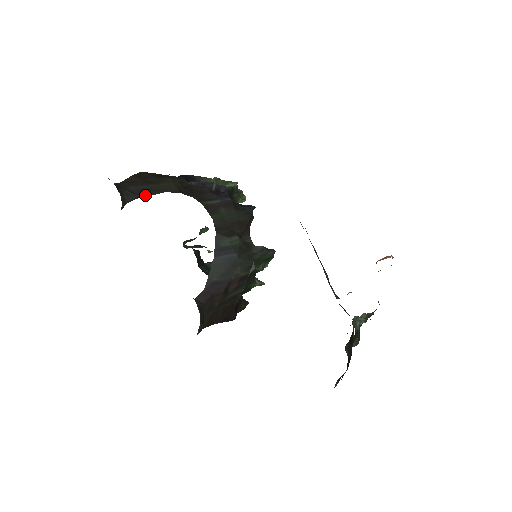
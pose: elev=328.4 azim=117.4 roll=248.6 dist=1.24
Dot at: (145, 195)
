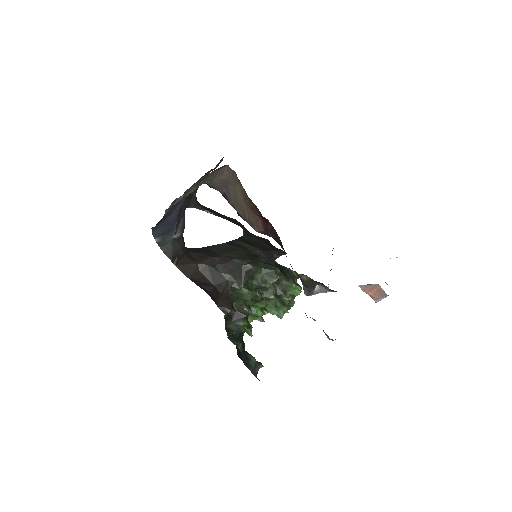
Dot at: (211, 213)
